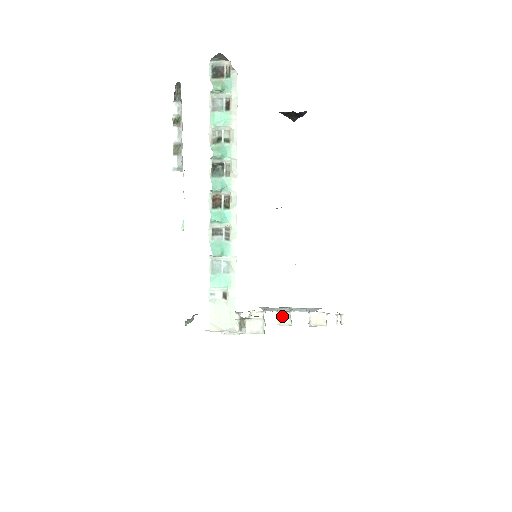
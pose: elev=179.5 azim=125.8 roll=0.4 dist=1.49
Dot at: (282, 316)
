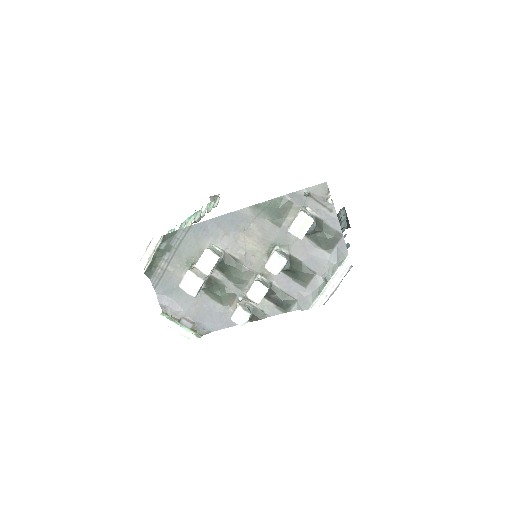
Dot at: occluded
